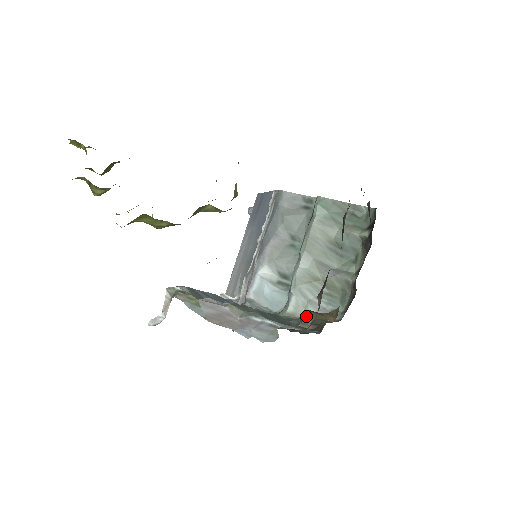
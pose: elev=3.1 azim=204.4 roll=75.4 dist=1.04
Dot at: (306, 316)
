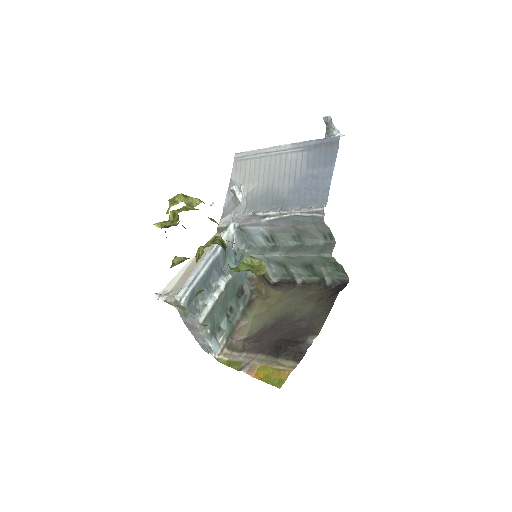
Dot at: (253, 282)
